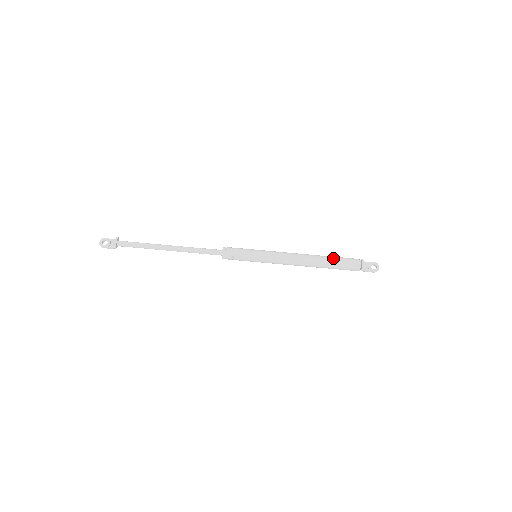
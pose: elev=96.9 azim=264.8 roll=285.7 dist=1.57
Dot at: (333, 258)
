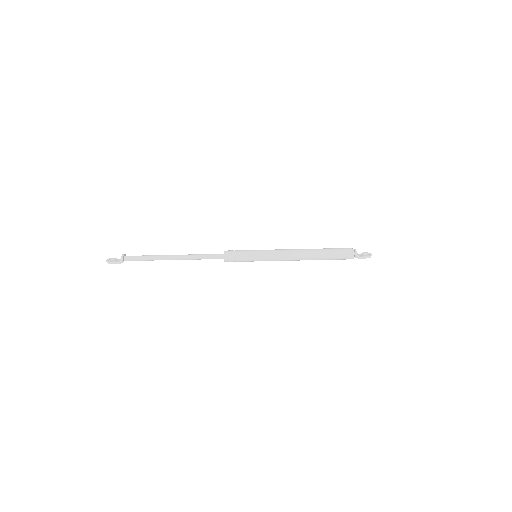
Dot at: (327, 248)
